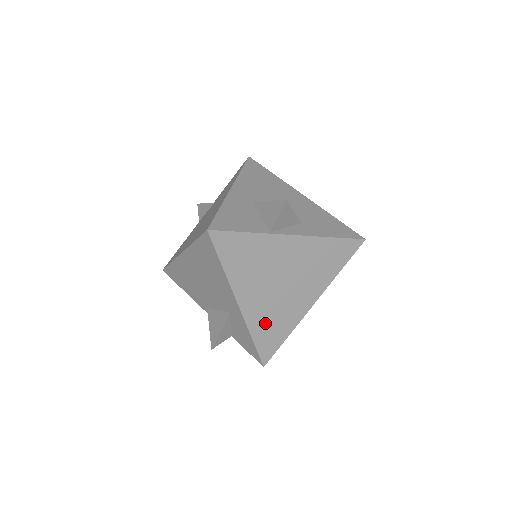
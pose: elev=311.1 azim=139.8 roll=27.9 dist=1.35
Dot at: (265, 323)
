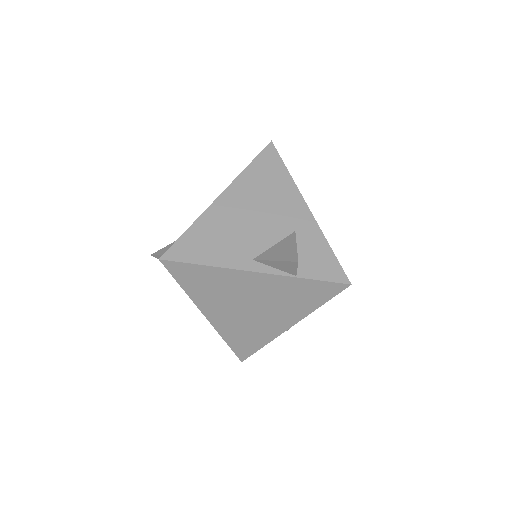
Dot at: occluded
